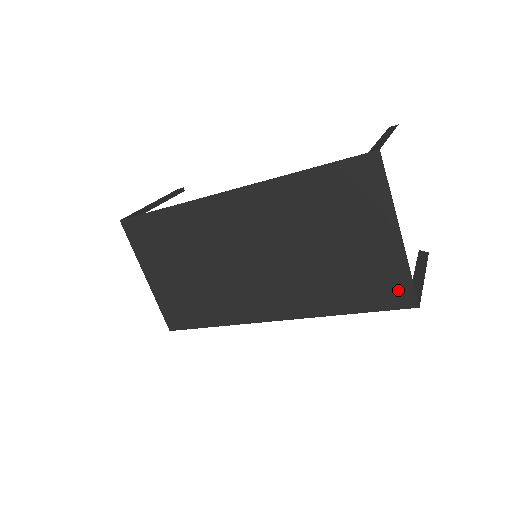
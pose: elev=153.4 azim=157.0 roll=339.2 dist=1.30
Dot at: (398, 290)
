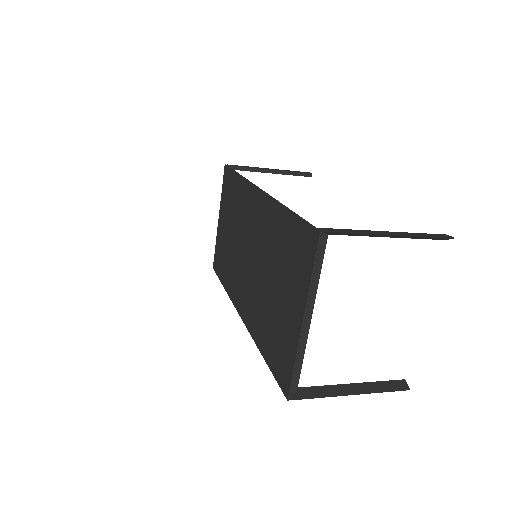
Dot at: (285, 370)
